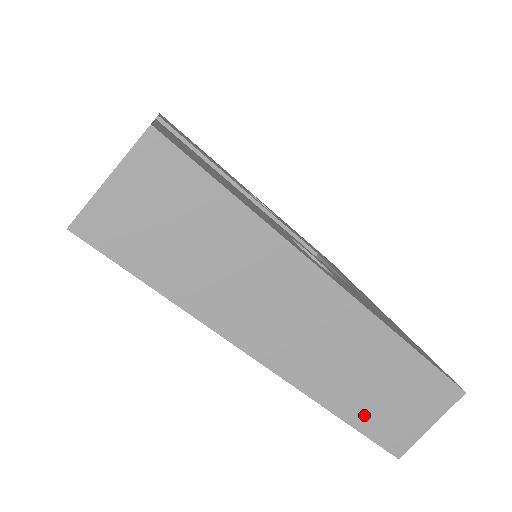
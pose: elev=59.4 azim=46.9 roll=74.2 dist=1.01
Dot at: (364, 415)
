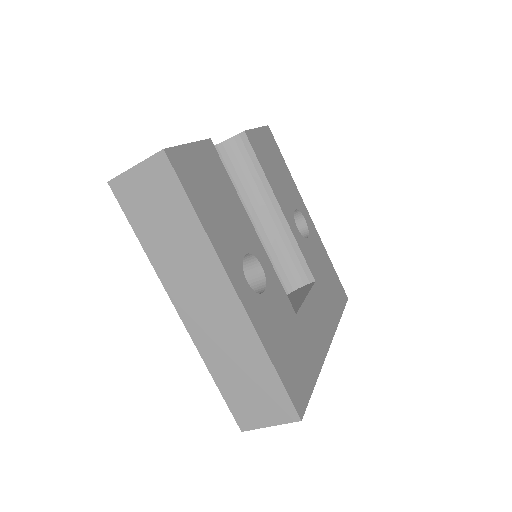
Dot at: (228, 387)
